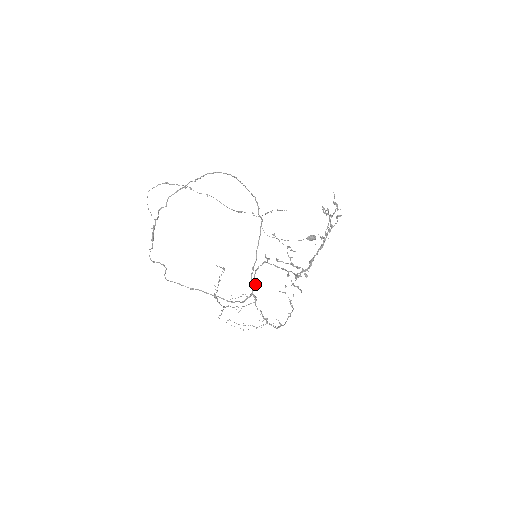
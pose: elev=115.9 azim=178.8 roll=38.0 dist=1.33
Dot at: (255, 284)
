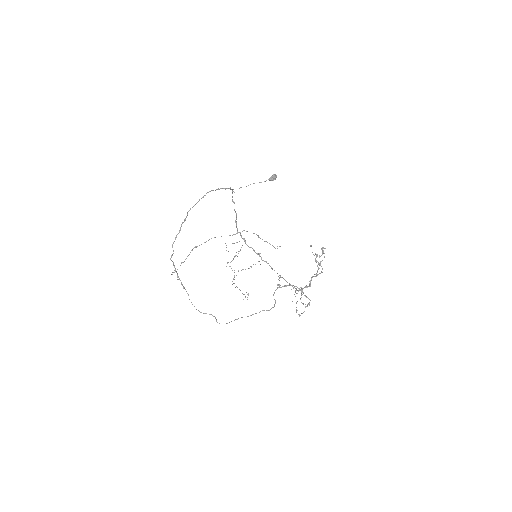
Dot at: occluded
